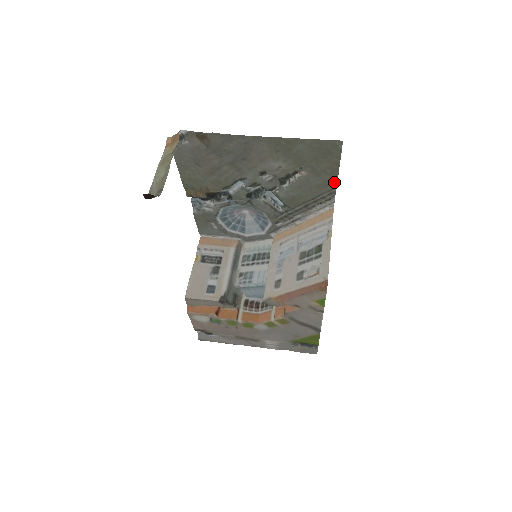
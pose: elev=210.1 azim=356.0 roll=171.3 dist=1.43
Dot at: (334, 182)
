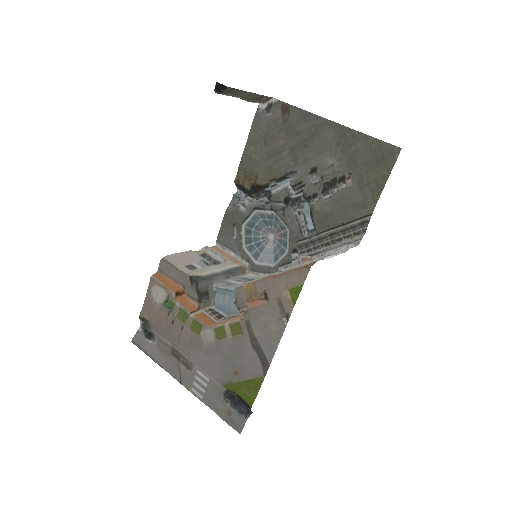
Dot at: (373, 204)
